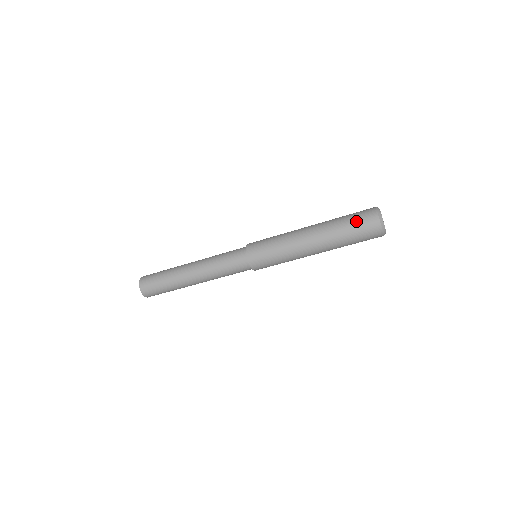
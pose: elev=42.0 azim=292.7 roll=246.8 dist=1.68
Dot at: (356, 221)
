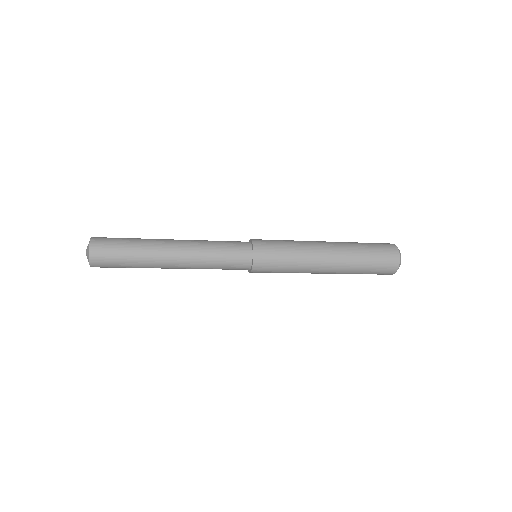
Dot at: (377, 248)
